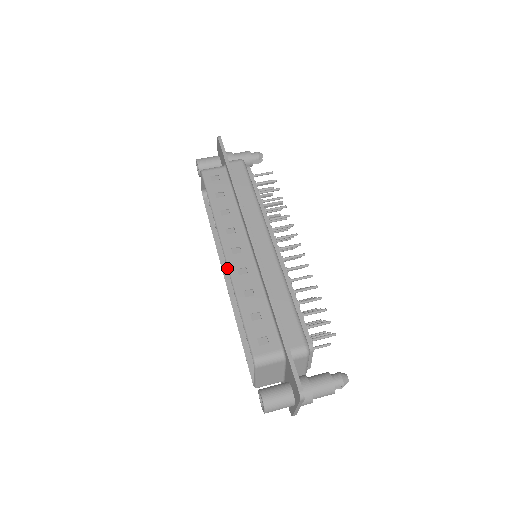
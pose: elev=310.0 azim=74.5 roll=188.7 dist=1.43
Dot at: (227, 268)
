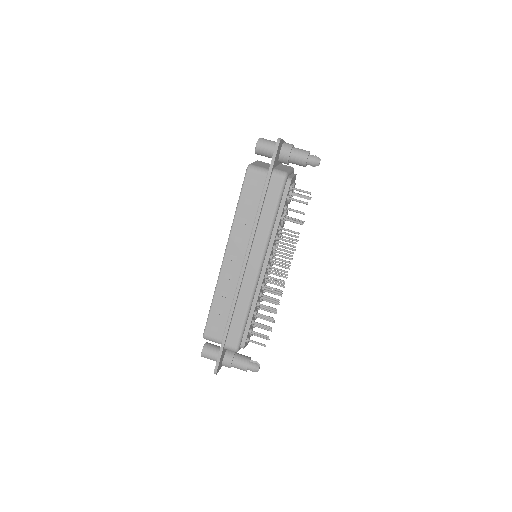
Dot at: occluded
